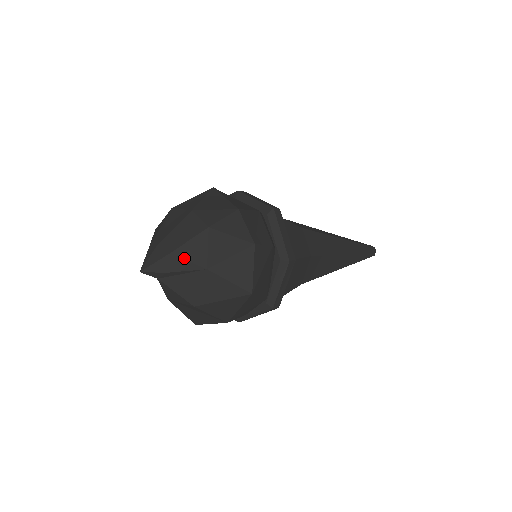
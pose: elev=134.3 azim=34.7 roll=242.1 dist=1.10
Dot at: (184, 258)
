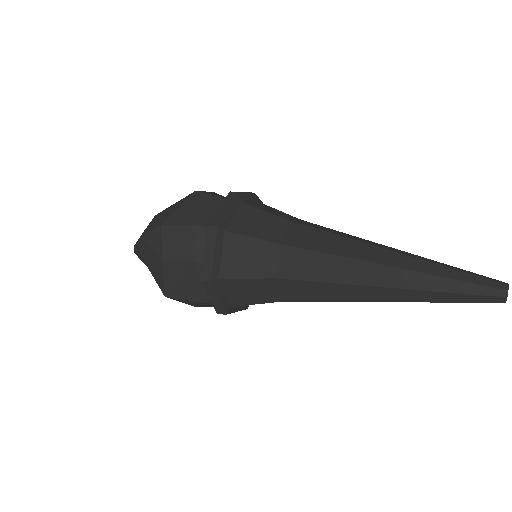
Dot at: (138, 253)
